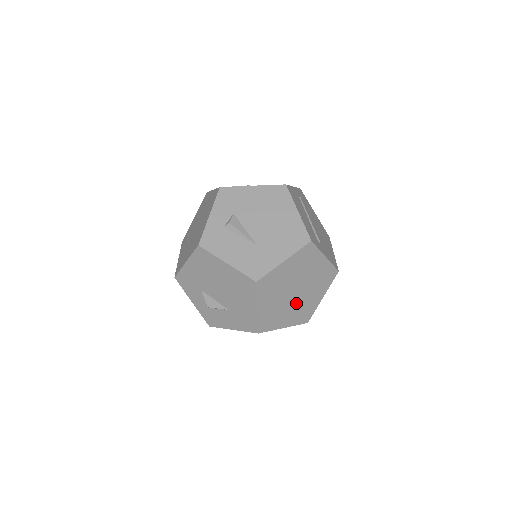
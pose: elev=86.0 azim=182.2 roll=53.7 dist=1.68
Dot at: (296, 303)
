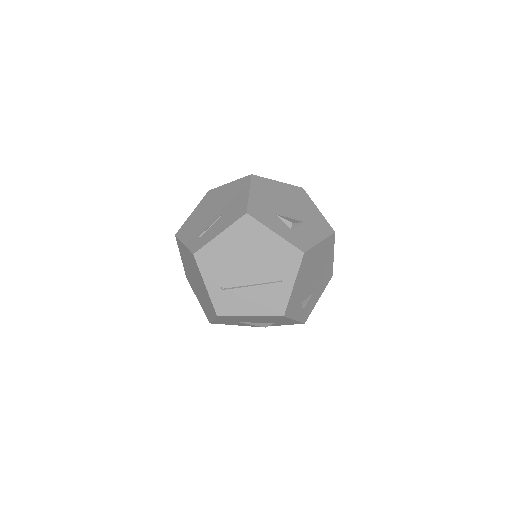
Dot at: occluded
